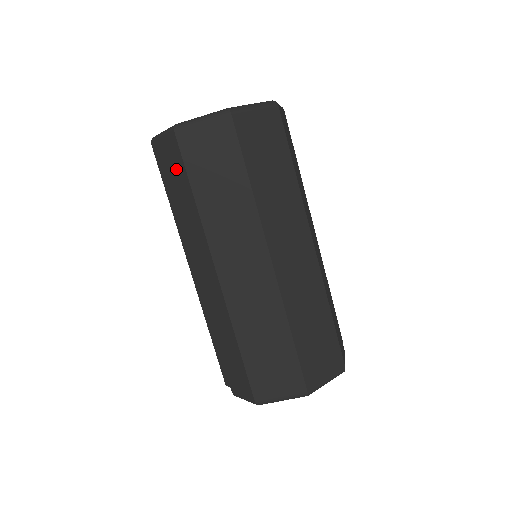
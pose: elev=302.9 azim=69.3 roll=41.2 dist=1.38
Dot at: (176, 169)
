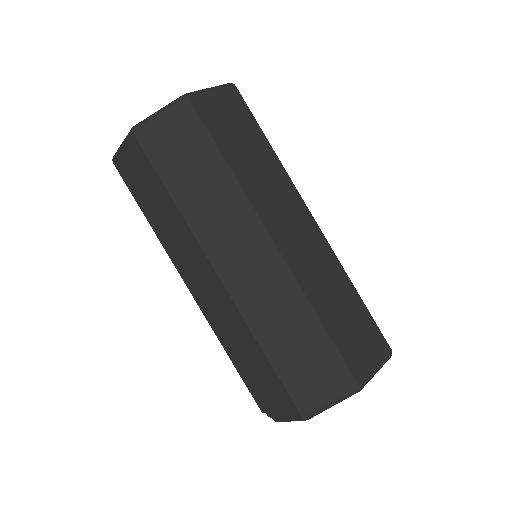
Dot at: (145, 176)
